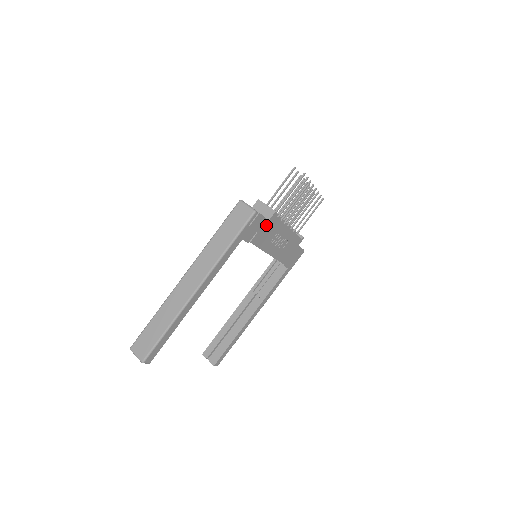
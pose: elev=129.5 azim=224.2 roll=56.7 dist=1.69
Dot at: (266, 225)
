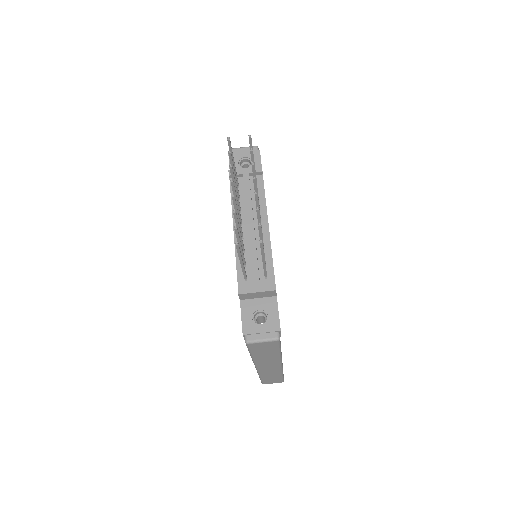
Dot at: (276, 296)
